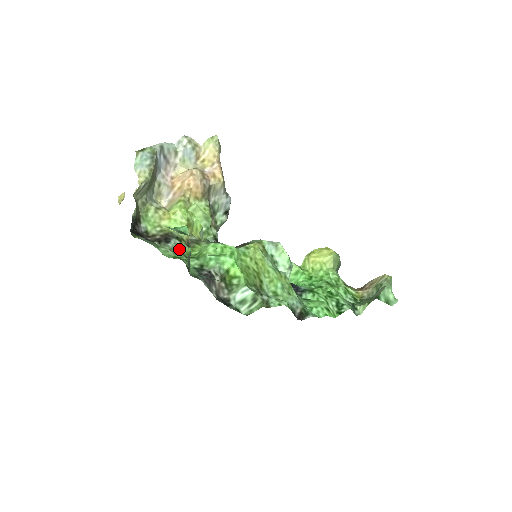
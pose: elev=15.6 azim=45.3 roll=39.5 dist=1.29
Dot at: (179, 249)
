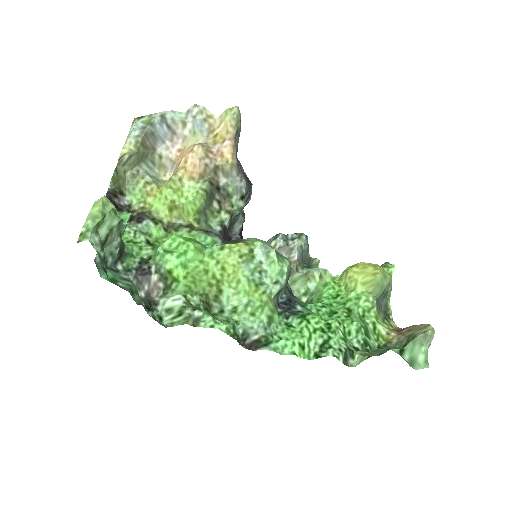
Dot at: (148, 232)
